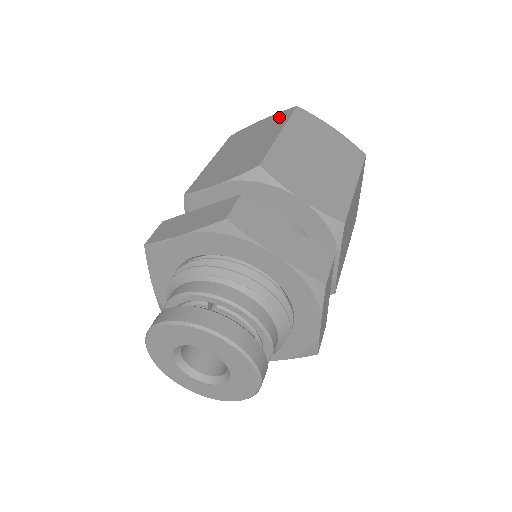
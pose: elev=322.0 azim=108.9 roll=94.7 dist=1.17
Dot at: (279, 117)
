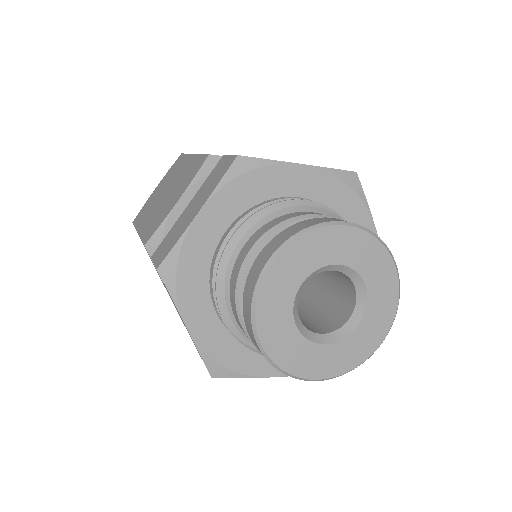
Dot at: (173, 167)
